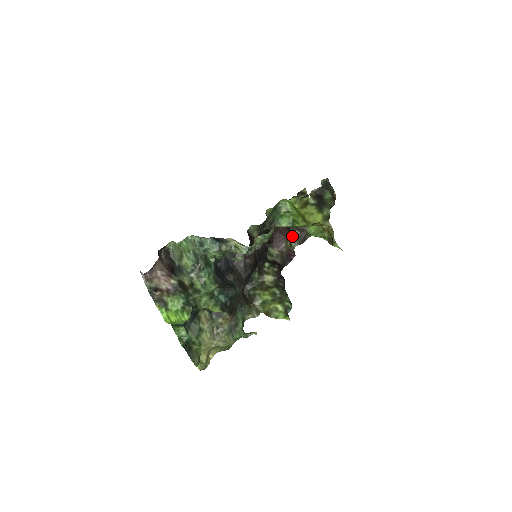
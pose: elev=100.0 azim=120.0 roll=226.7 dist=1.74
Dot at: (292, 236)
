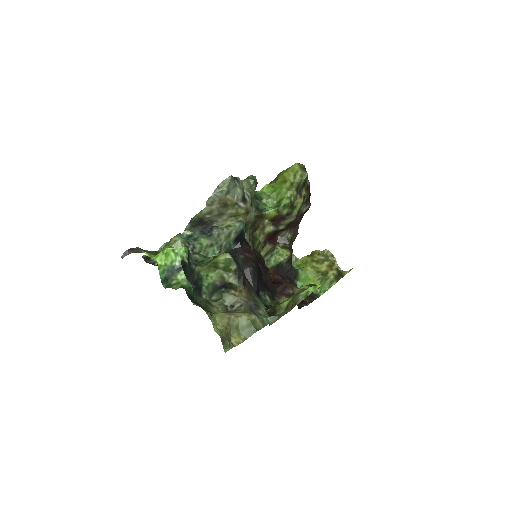
Dot at: (297, 288)
